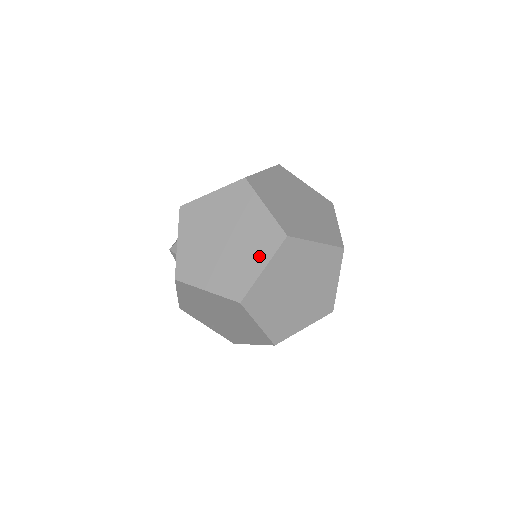
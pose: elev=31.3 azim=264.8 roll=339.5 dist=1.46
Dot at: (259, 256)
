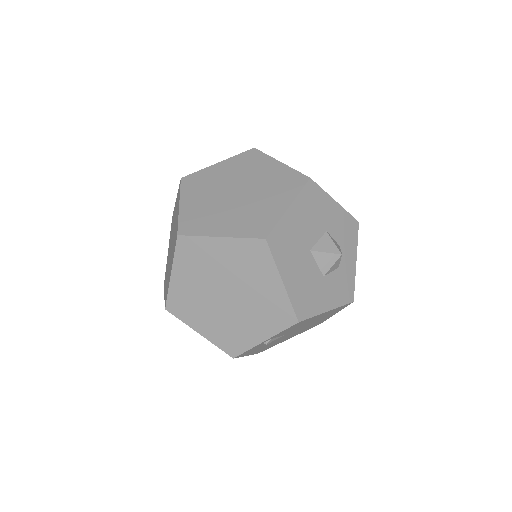
Dot at: (172, 260)
